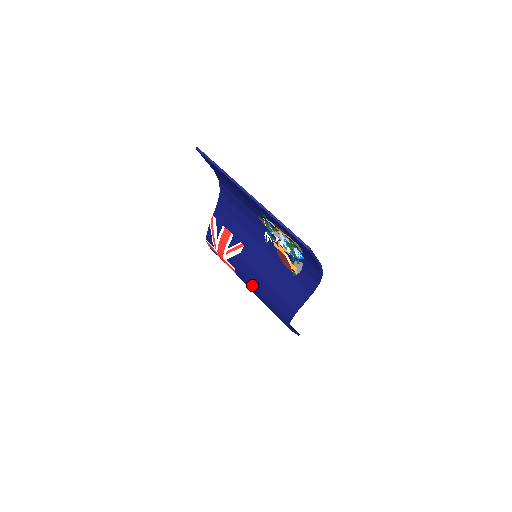
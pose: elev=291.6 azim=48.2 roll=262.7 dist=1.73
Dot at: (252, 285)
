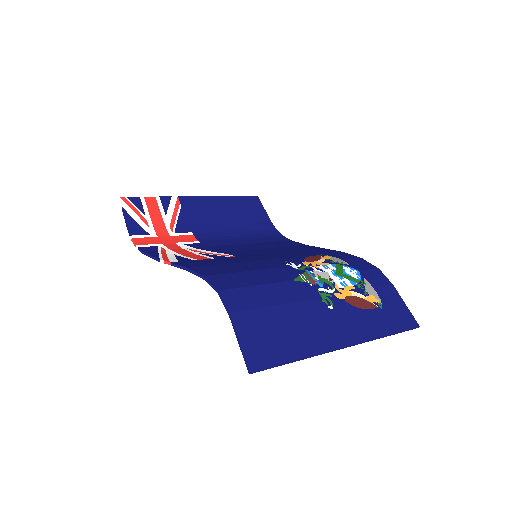
Dot at: occluded
